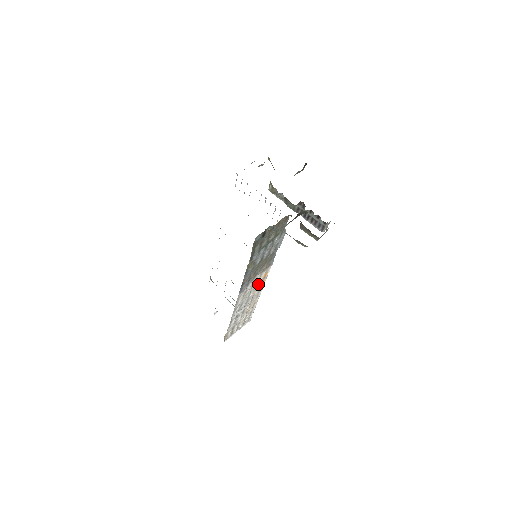
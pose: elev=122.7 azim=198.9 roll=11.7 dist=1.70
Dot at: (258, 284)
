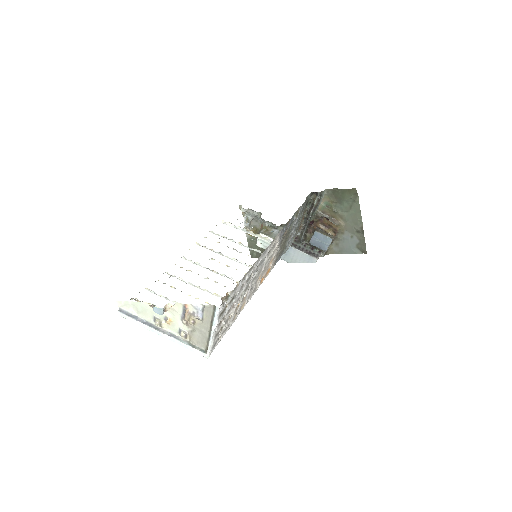
Dot at: (265, 270)
